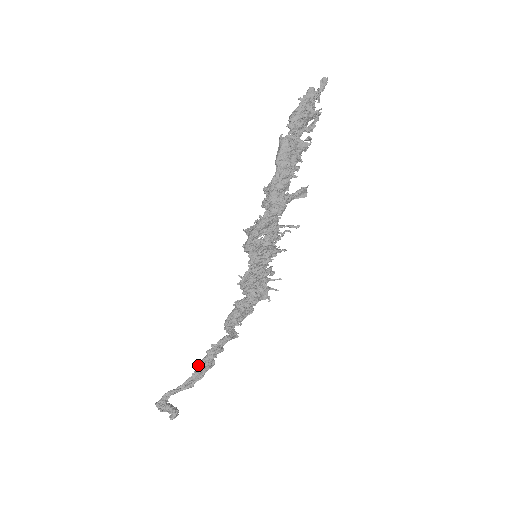
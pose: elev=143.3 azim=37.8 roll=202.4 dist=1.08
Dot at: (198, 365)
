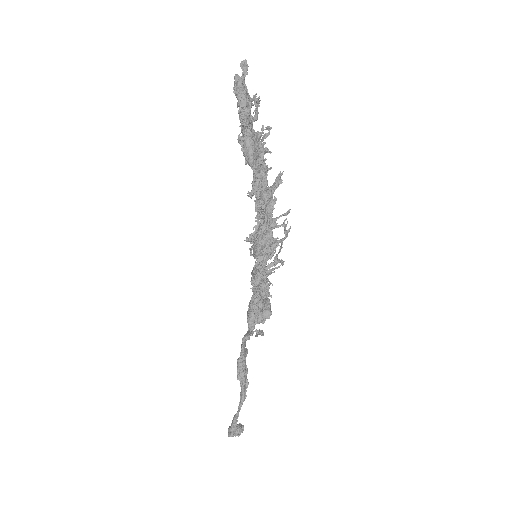
Dot at: (239, 377)
